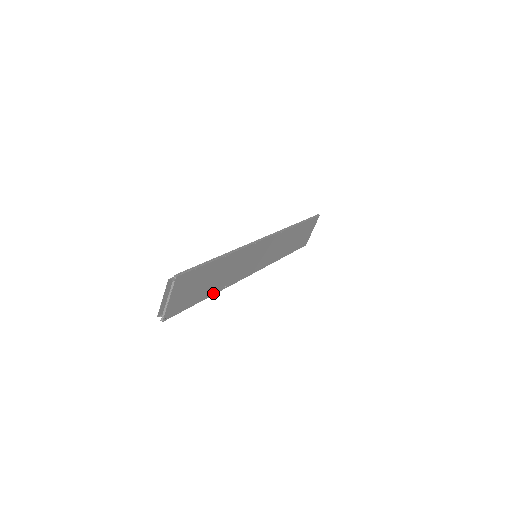
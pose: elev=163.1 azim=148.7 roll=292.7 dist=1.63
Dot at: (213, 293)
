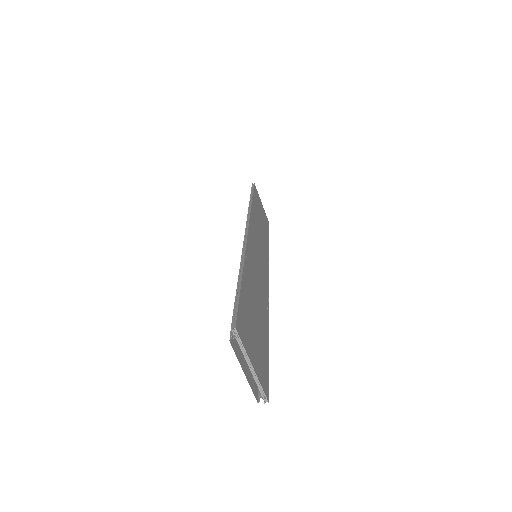
Dot at: (267, 325)
